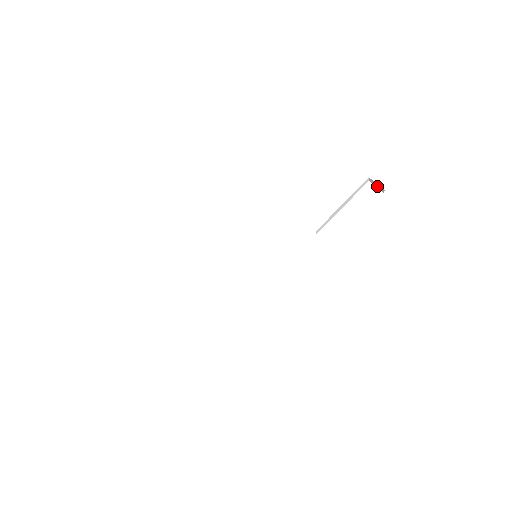
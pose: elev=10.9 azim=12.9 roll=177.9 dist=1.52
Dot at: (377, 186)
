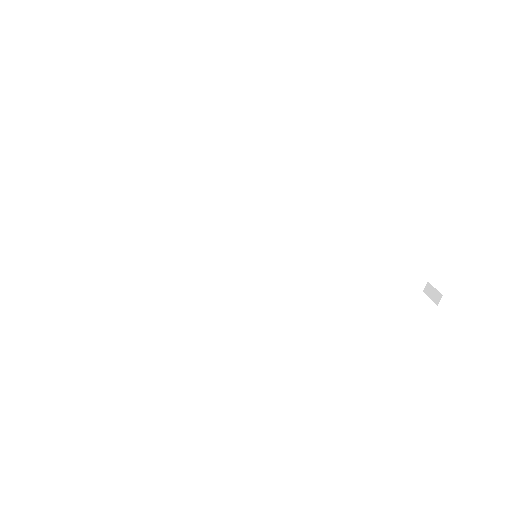
Dot at: (432, 295)
